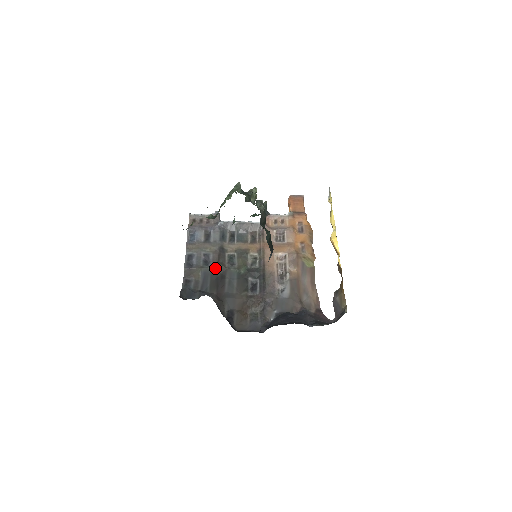
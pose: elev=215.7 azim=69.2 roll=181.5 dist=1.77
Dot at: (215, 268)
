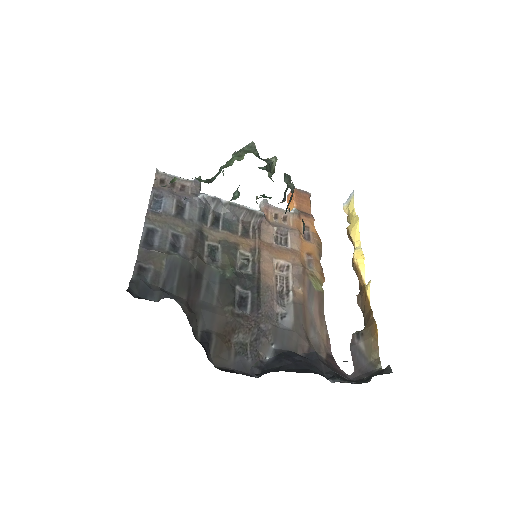
Dot at: (188, 259)
